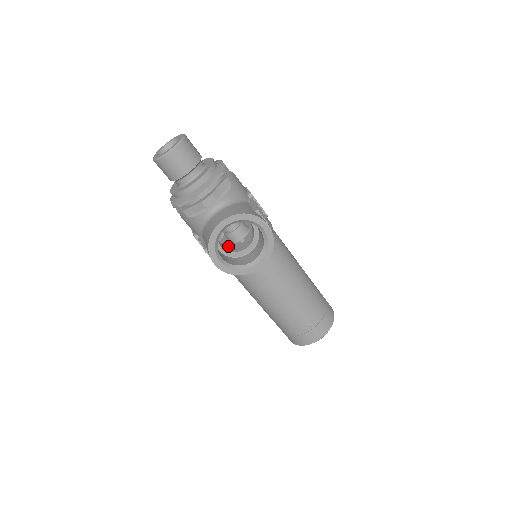
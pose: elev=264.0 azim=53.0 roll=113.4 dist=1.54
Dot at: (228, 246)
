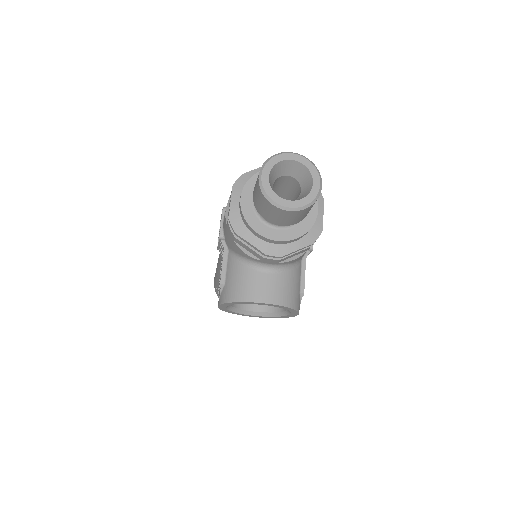
Dot at: occluded
